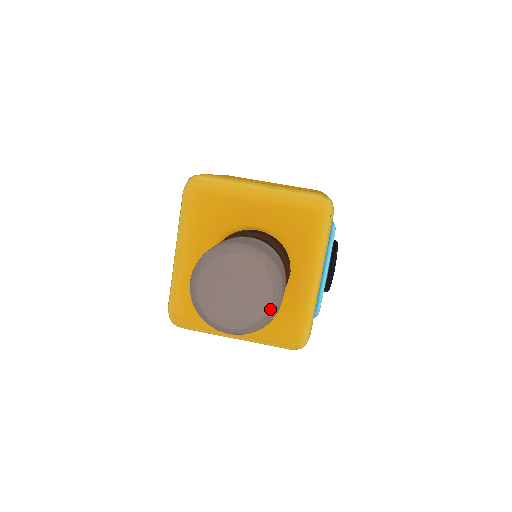
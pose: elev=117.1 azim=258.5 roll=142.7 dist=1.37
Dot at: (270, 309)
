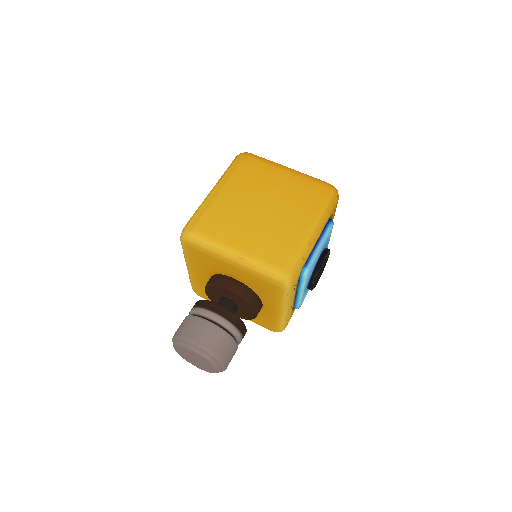
Dot at: (218, 372)
